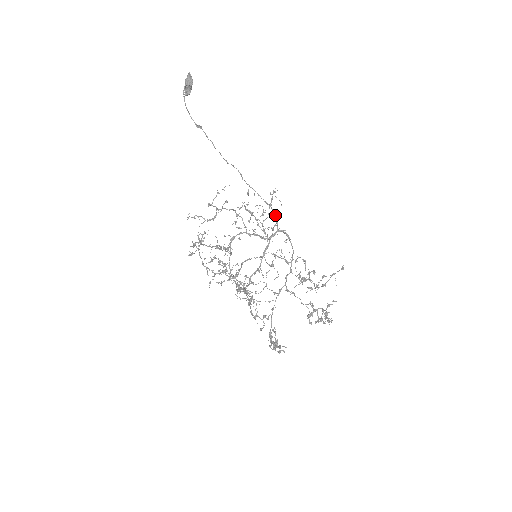
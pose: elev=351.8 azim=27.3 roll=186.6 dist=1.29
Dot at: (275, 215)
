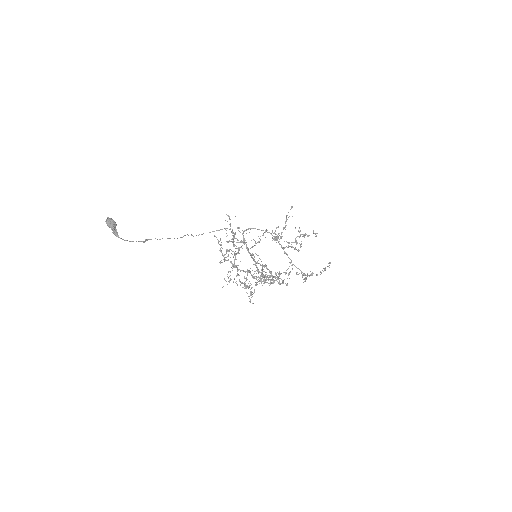
Dot at: occluded
